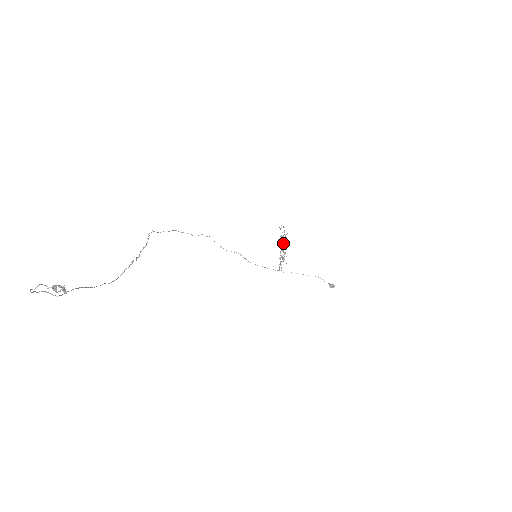
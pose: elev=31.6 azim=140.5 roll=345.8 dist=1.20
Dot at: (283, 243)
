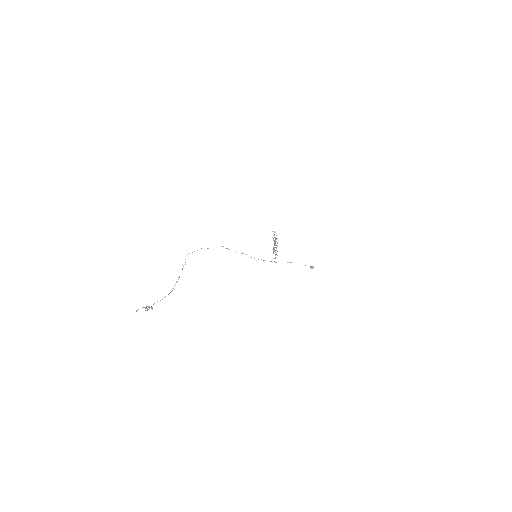
Dot at: (274, 243)
